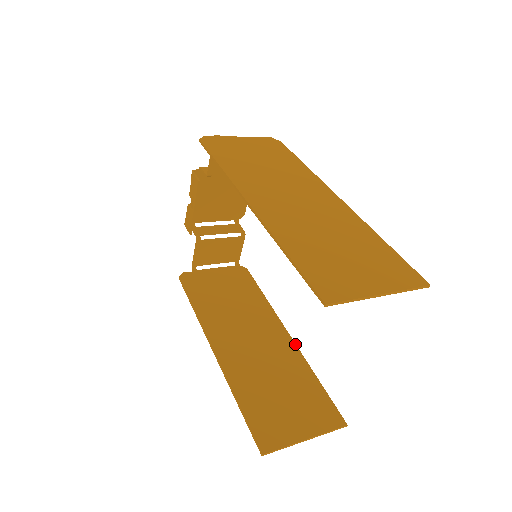
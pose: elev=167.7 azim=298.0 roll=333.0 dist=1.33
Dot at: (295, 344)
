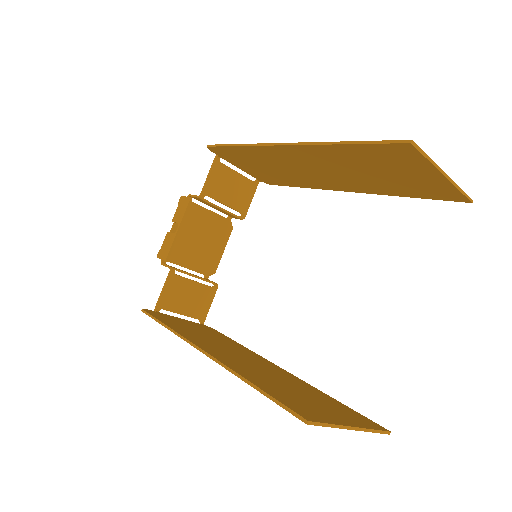
Dot at: occluded
